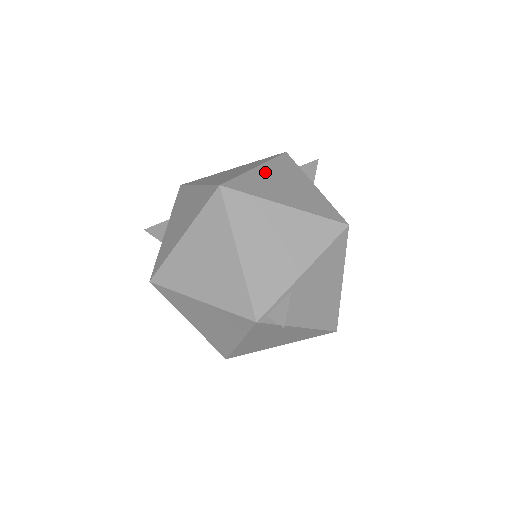
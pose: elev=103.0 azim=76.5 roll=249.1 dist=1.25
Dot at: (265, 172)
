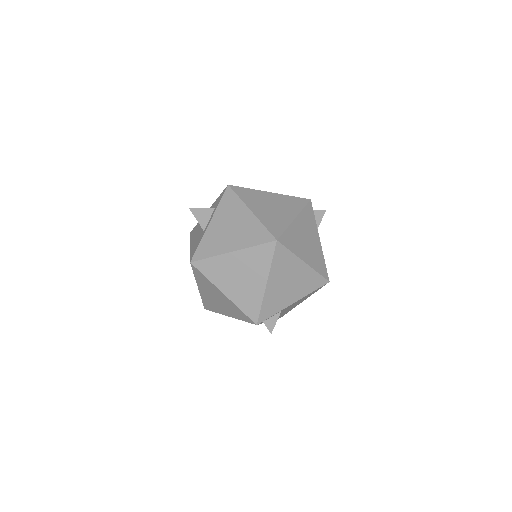
Dot at: (299, 225)
